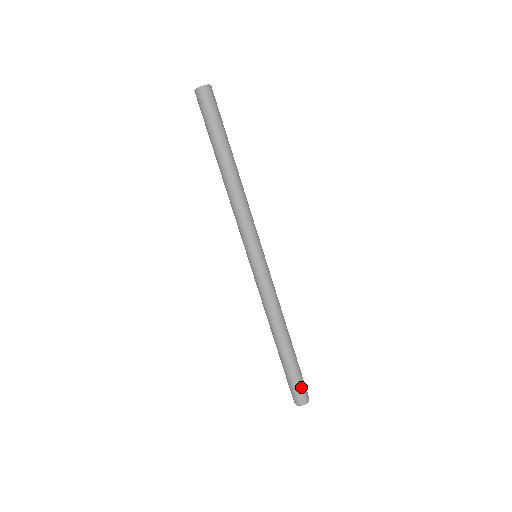
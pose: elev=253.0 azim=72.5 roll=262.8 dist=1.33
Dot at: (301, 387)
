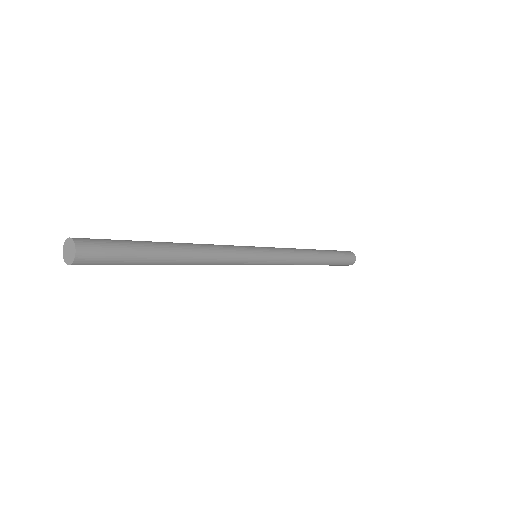
Dot at: (347, 261)
